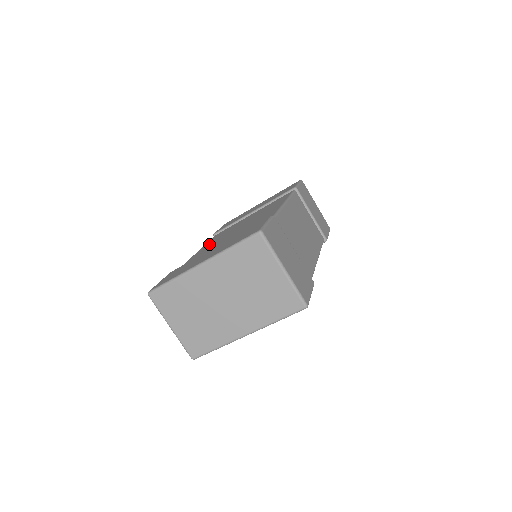
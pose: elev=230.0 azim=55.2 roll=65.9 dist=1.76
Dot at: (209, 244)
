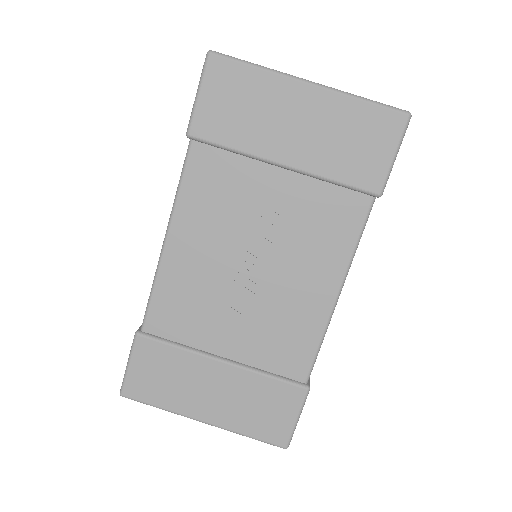
Dot at: occluded
